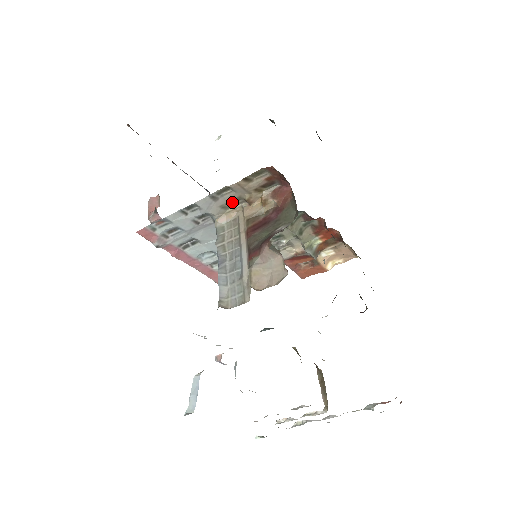
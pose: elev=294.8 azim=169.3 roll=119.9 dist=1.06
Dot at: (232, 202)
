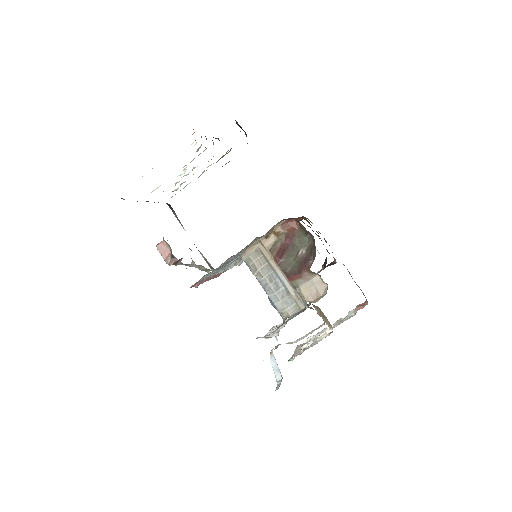
Dot at: (254, 241)
